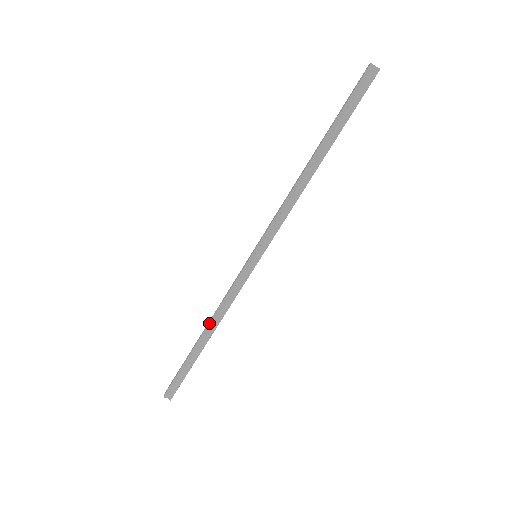
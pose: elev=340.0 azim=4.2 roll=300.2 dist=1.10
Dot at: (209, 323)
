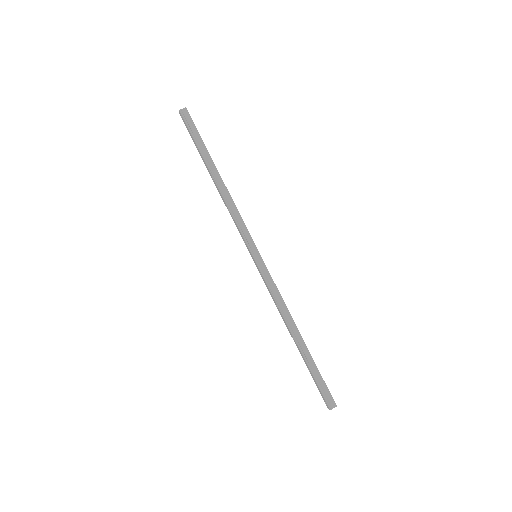
Dot at: (287, 325)
